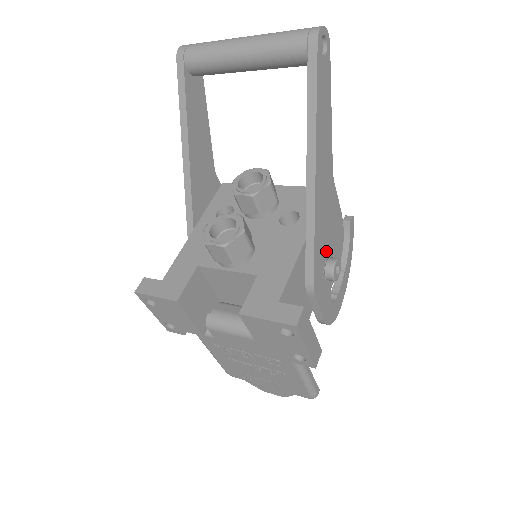
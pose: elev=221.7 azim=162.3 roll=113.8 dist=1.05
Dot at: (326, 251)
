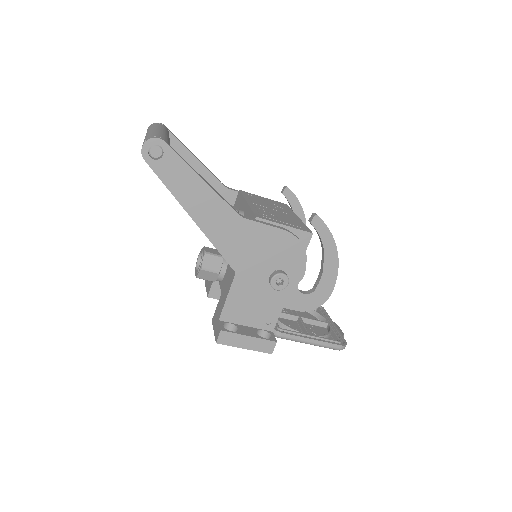
Dot at: (267, 269)
